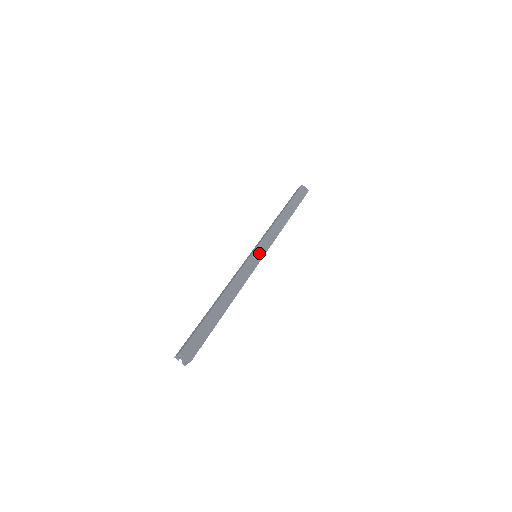
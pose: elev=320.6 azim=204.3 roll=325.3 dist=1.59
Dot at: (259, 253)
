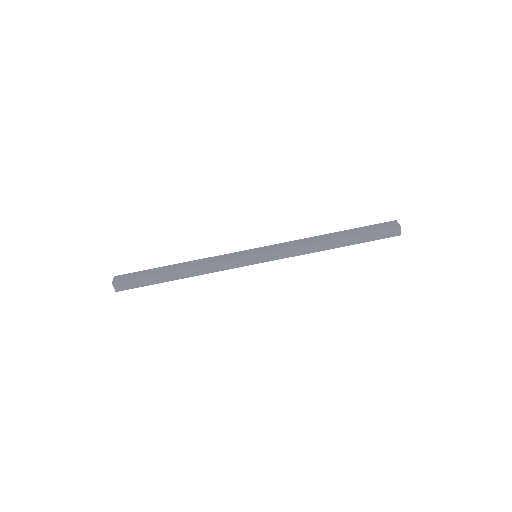
Dot at: (257, 259)
